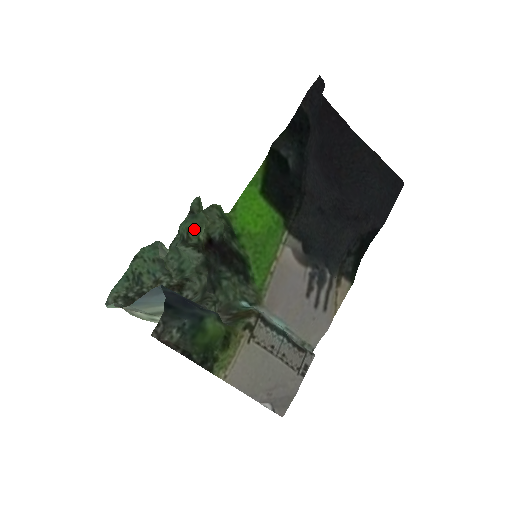
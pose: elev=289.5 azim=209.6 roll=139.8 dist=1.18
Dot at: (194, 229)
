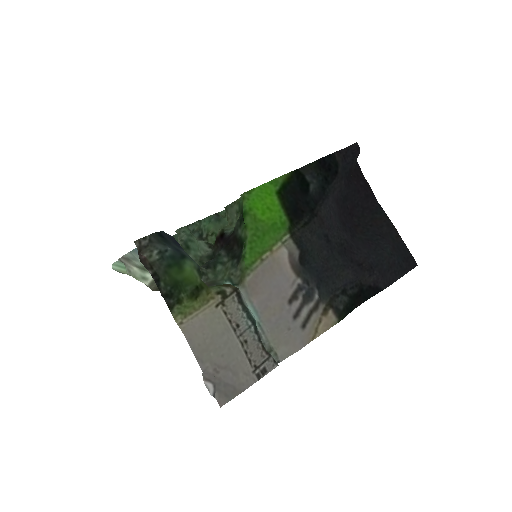
Dot at: (214, 233)
